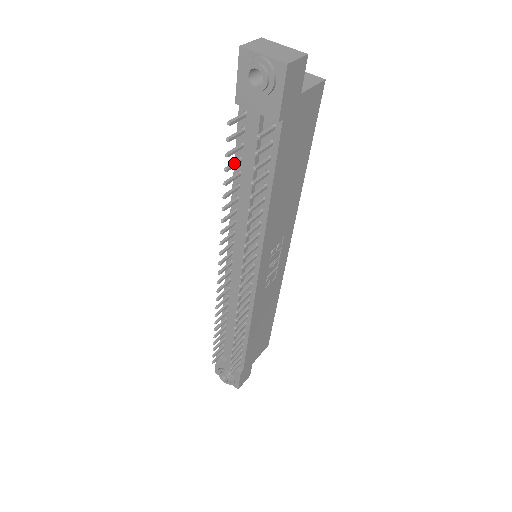
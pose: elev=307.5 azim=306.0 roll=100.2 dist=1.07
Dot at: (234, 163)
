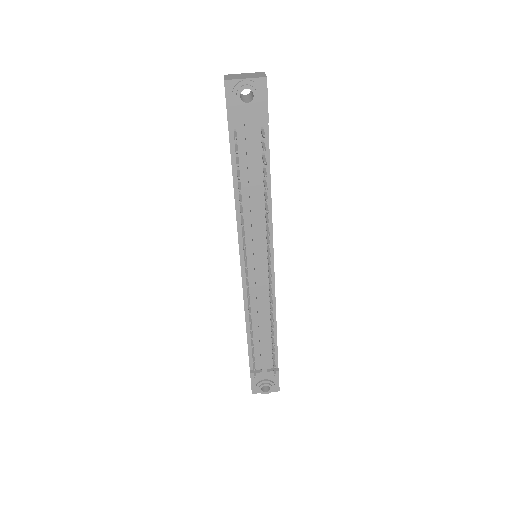
Dot at: (238, 173)
